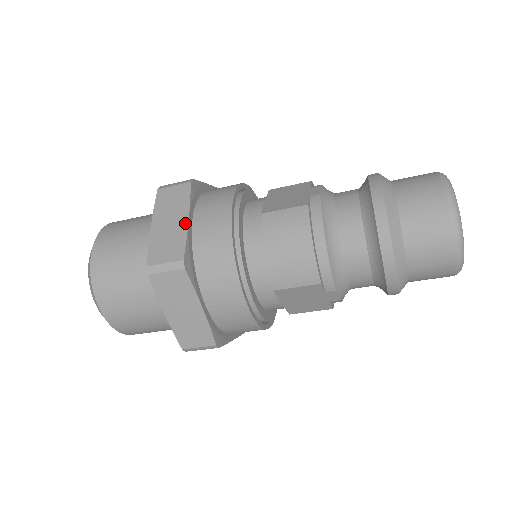
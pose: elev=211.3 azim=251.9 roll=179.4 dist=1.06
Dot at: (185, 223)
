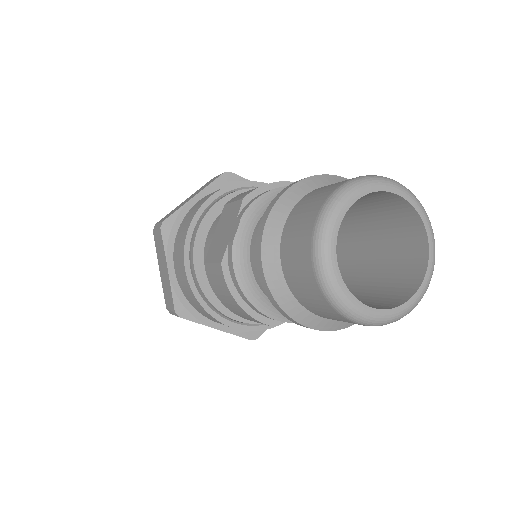
Dot at: (168, 275)
